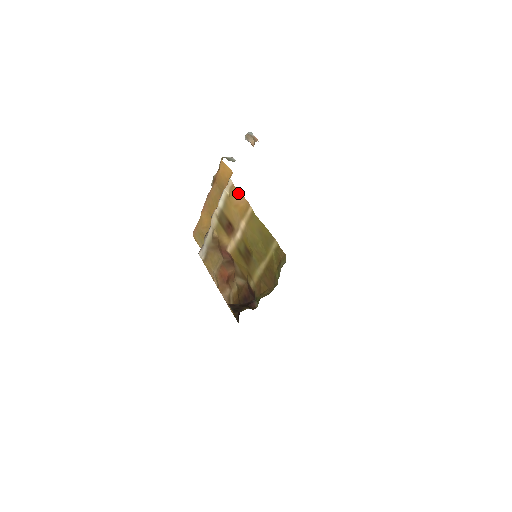
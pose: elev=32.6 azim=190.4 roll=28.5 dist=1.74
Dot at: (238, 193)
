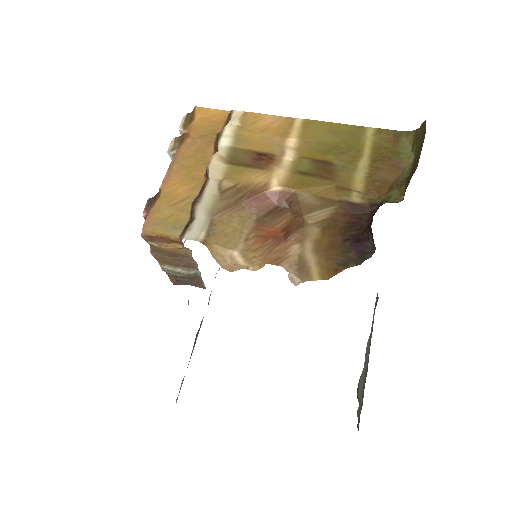
Dot at: (262, 116)
